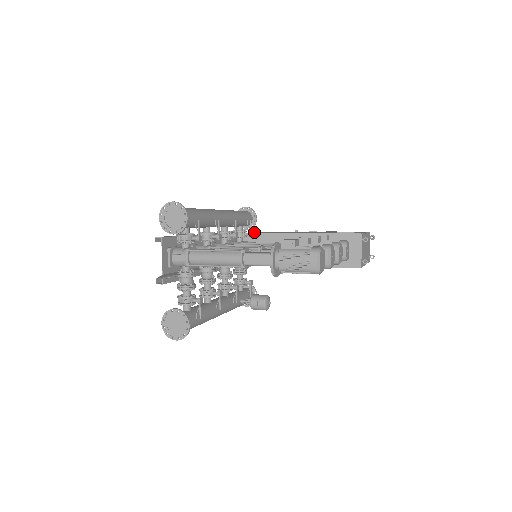
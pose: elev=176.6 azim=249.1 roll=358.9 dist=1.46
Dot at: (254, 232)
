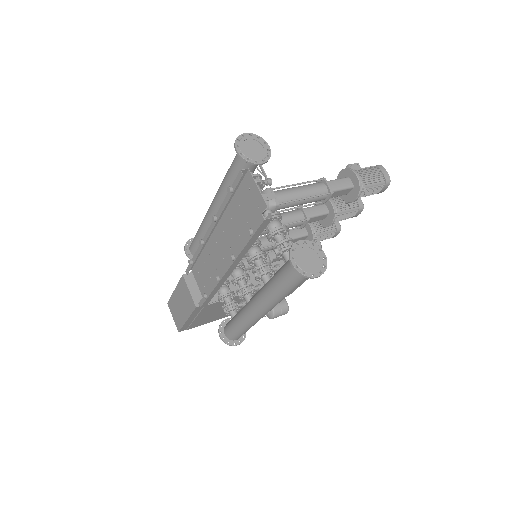
Dot at: occluded
